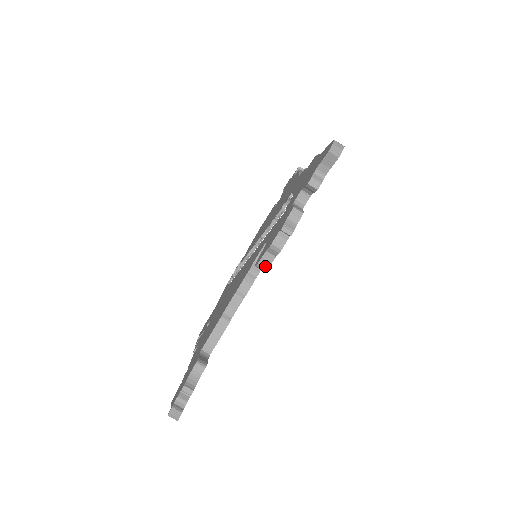
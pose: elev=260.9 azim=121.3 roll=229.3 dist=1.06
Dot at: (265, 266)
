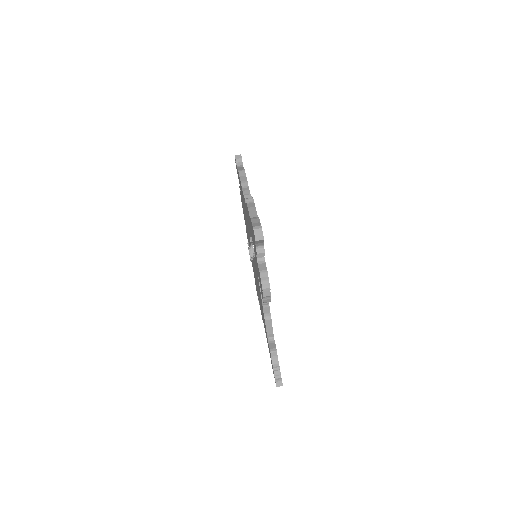
Dot at: (268, 301)
